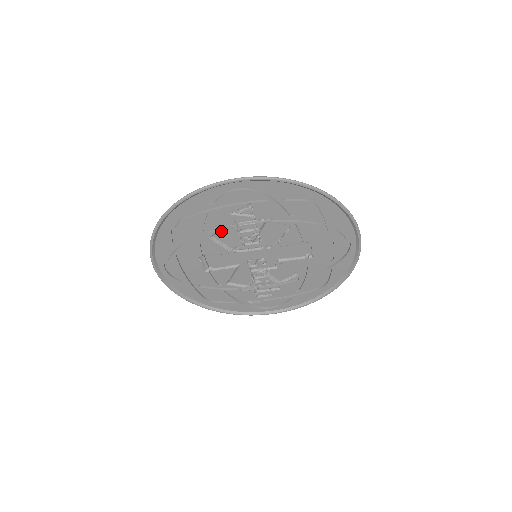
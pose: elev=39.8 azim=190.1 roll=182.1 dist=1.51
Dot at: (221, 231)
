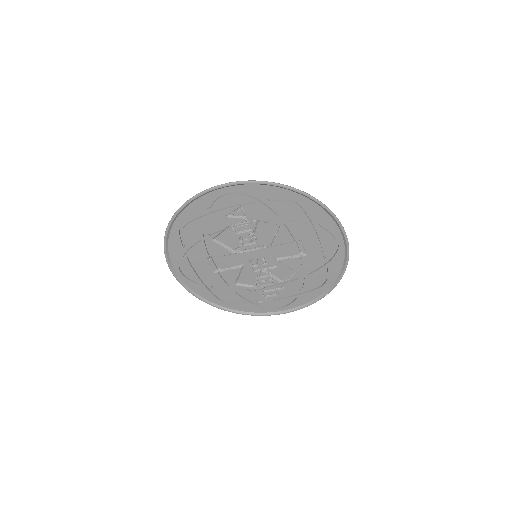
Dot at: (221, 233)
